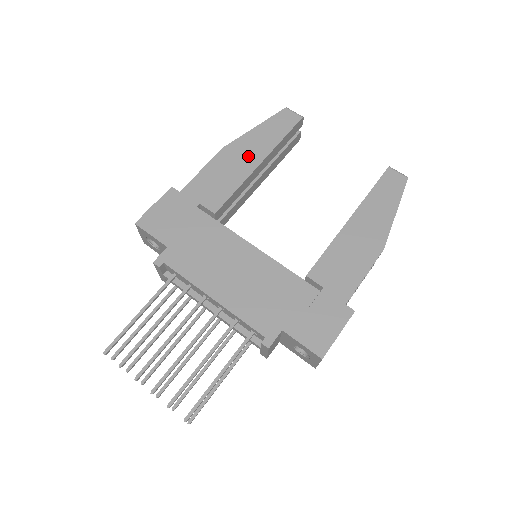
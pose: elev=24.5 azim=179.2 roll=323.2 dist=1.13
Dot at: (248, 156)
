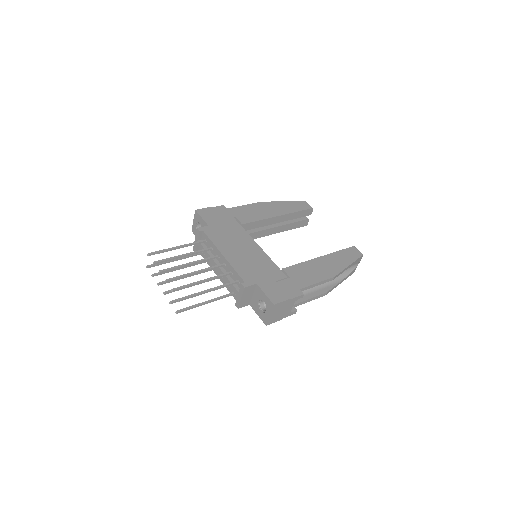
Dot at: (273, 210)
